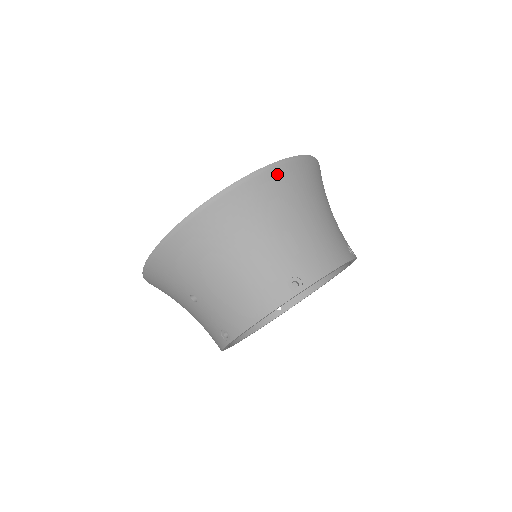
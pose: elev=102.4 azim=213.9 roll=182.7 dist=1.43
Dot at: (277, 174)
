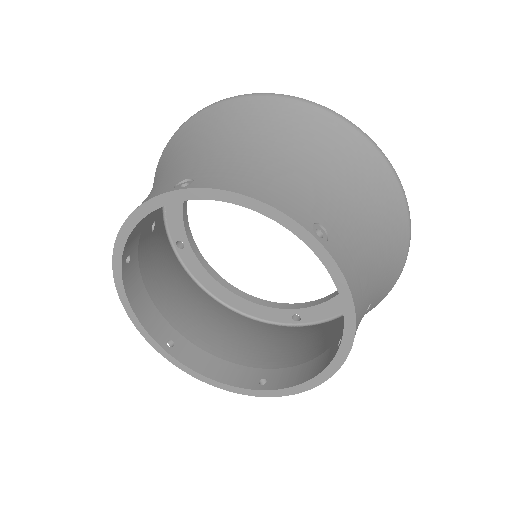
Dot at: (281, 104)
